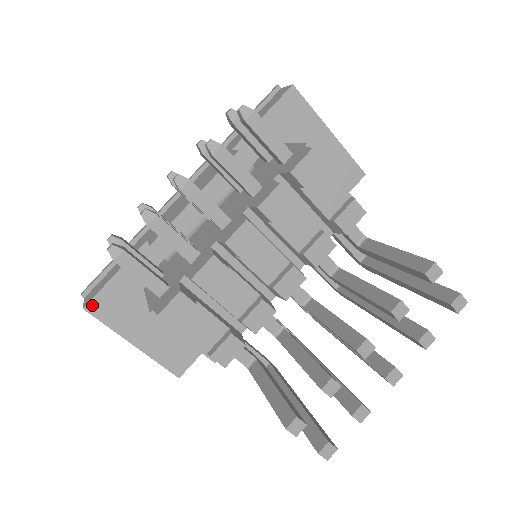
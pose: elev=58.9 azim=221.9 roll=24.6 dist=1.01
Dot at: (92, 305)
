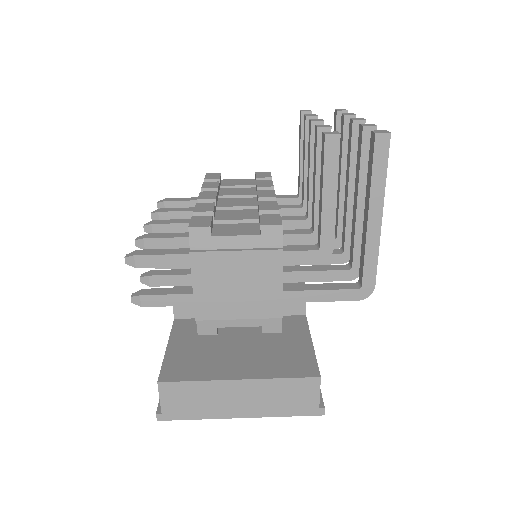
Dot at: (164, 375)
